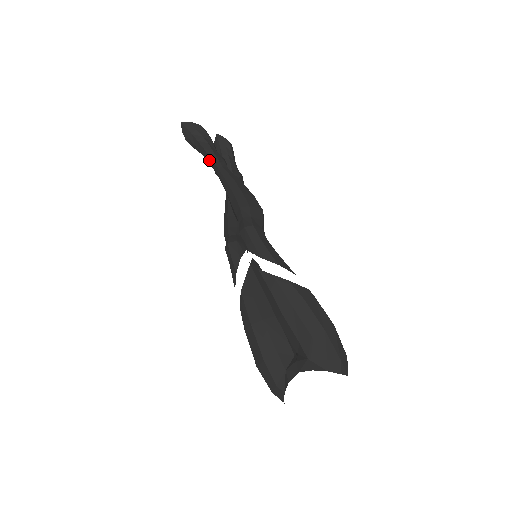
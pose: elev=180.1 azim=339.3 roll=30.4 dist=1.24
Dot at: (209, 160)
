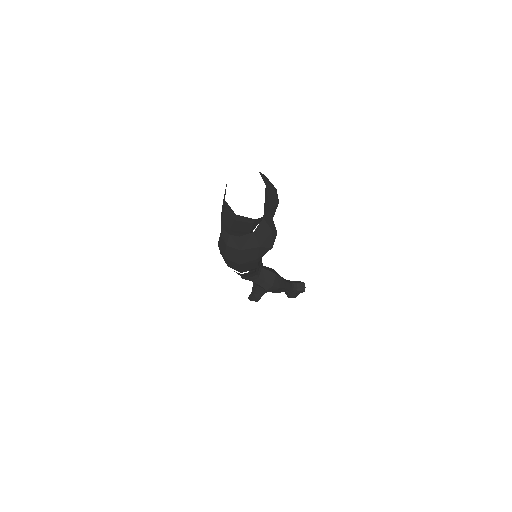
Dot at: (255, 285)
